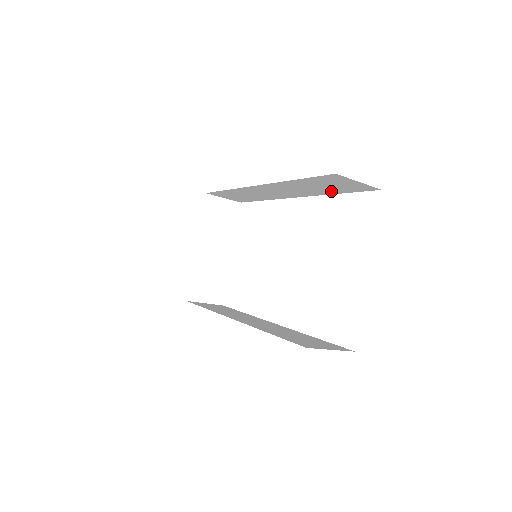
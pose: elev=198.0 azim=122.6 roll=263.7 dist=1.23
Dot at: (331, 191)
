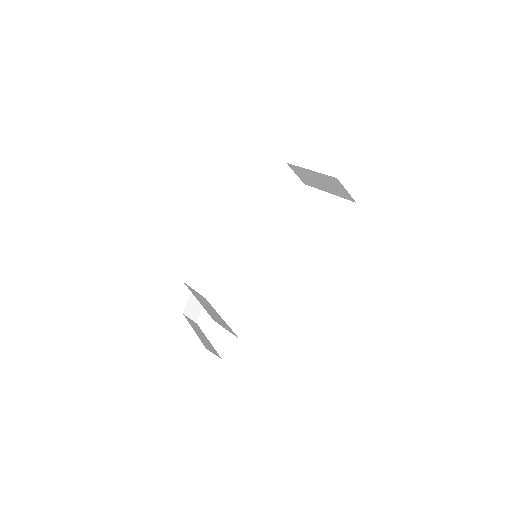
Dot at: (279, 206)
